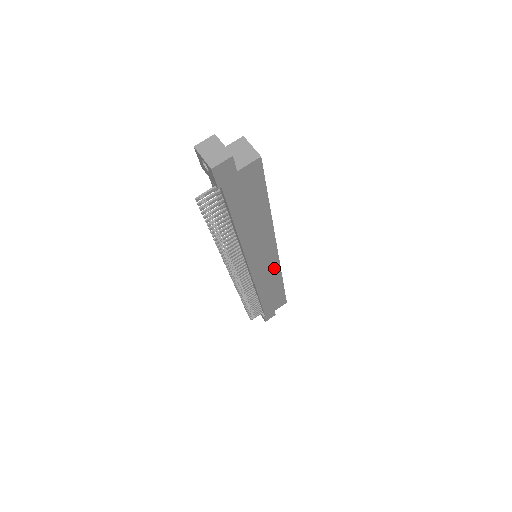
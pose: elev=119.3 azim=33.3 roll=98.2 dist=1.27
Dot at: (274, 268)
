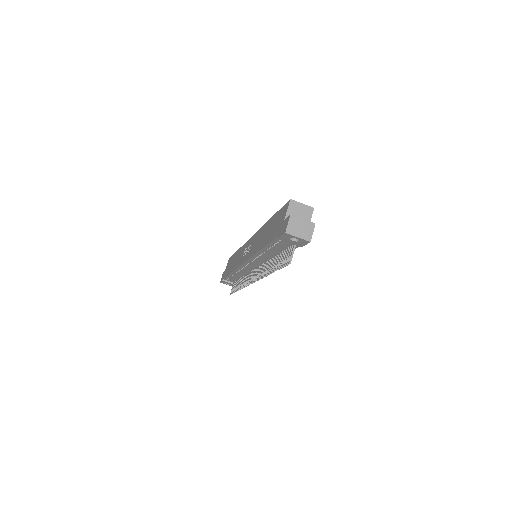
Dot at: occluded
